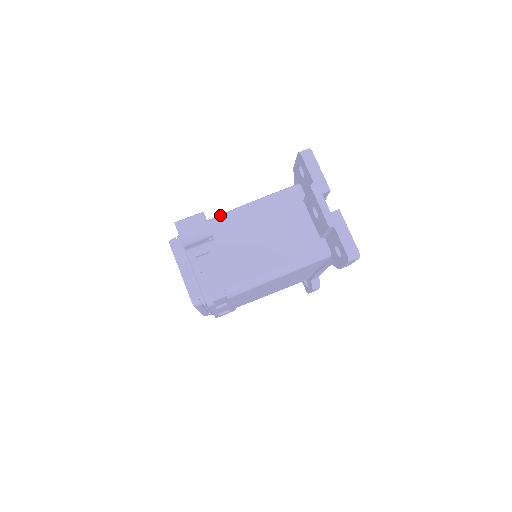
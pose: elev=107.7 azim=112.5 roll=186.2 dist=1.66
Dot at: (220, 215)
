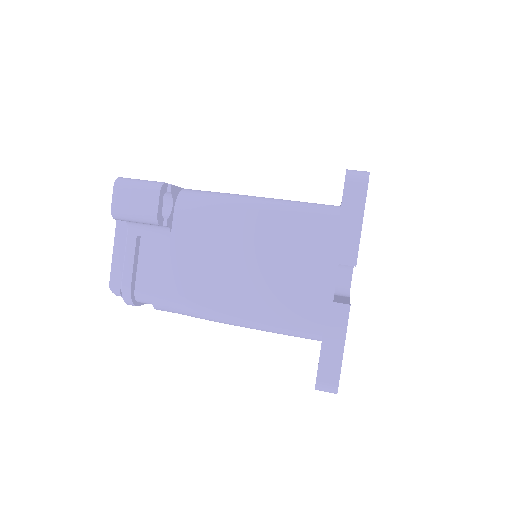
Dot at: (202, 193)
